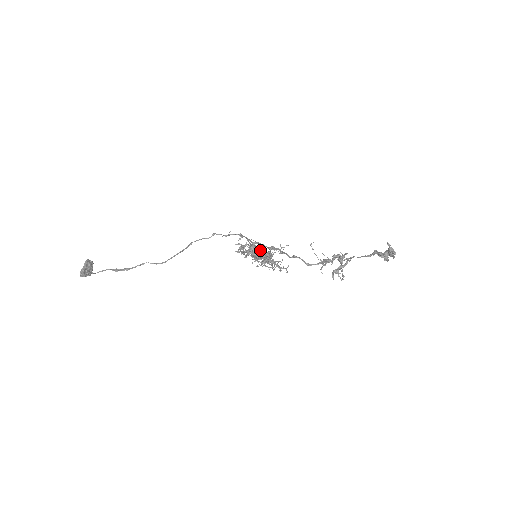
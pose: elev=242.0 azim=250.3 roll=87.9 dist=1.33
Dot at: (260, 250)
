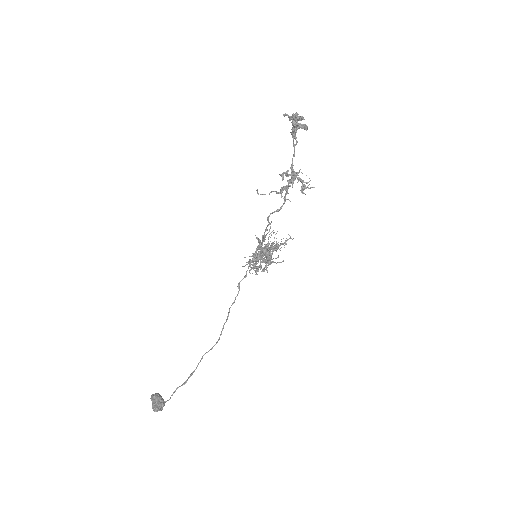
Dot at: (260, 251)
